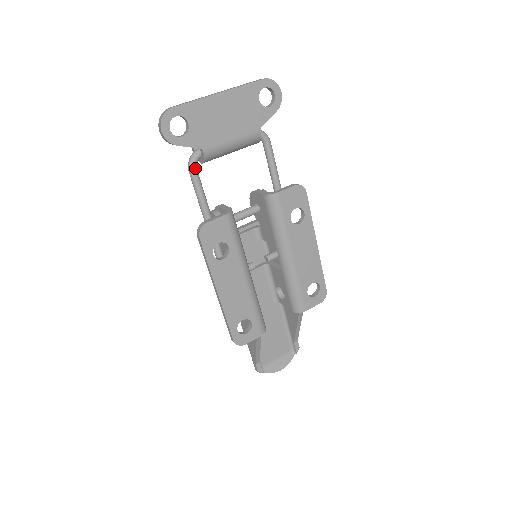
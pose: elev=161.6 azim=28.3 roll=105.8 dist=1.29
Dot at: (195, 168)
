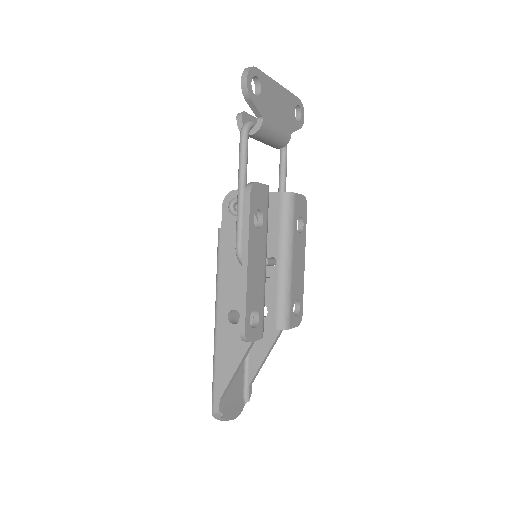
Dot at: (248, 134)
